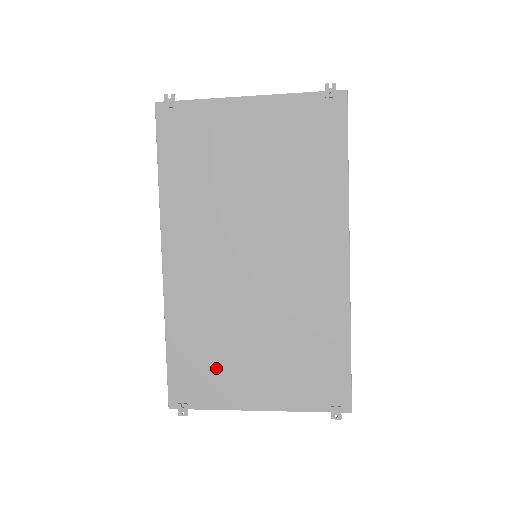
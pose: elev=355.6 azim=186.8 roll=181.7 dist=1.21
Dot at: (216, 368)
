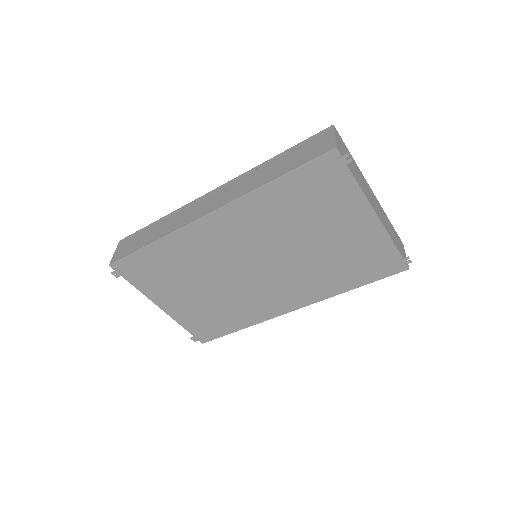
Dot at: (163, 279)
